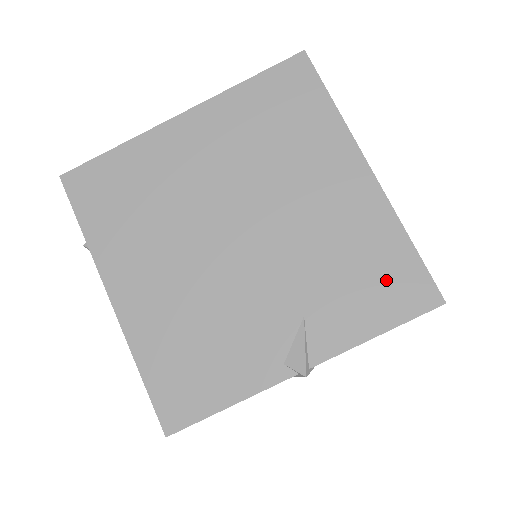
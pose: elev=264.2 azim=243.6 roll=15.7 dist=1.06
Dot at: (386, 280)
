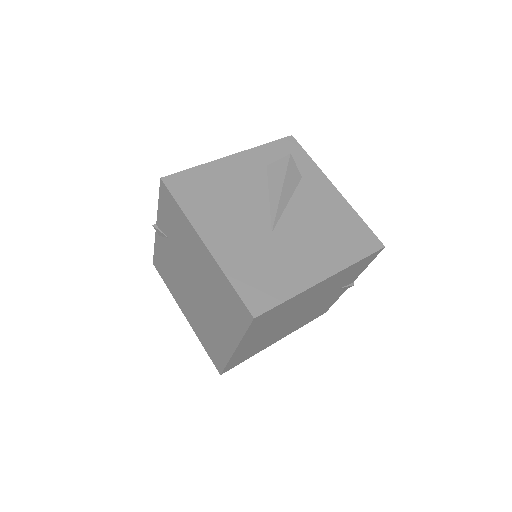
Dot at: (359, 267)
